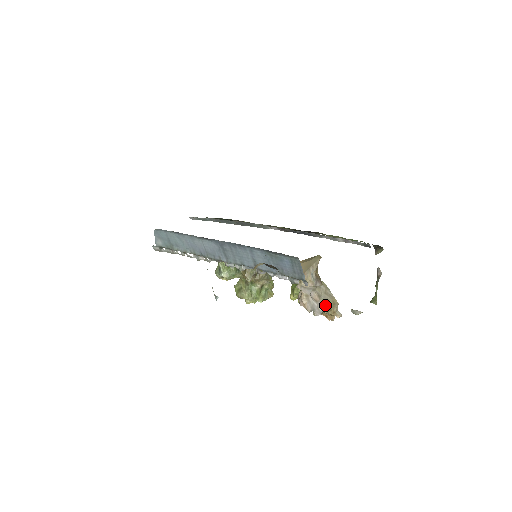
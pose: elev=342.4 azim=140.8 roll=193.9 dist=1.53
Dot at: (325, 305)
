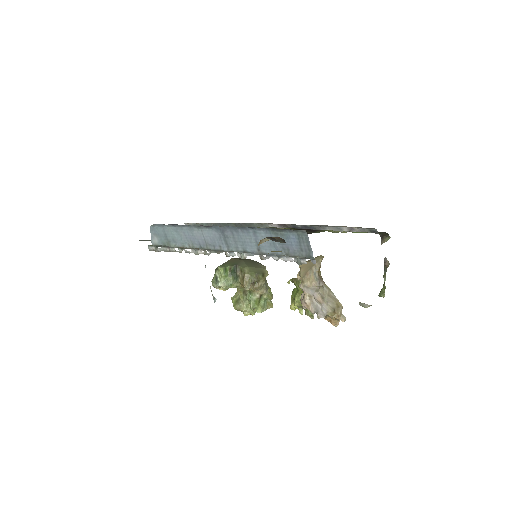
Dot at: (329, 308)
